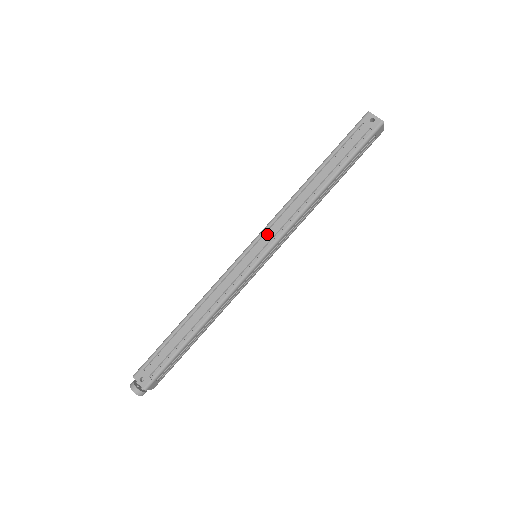
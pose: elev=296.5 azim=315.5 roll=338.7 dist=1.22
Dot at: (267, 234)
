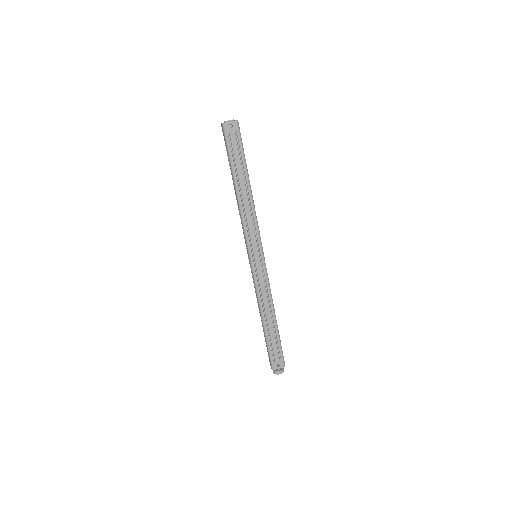
Dot at: (252, 242)
